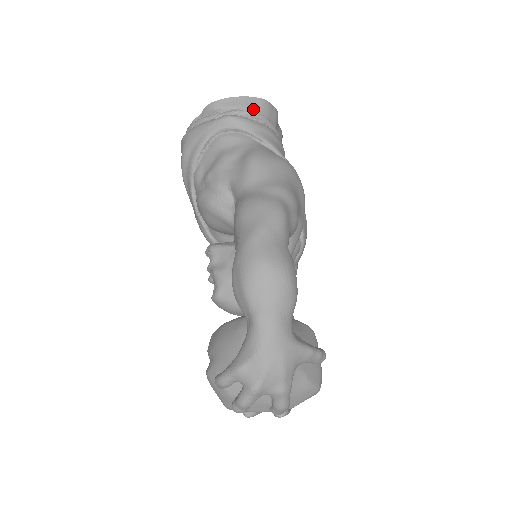
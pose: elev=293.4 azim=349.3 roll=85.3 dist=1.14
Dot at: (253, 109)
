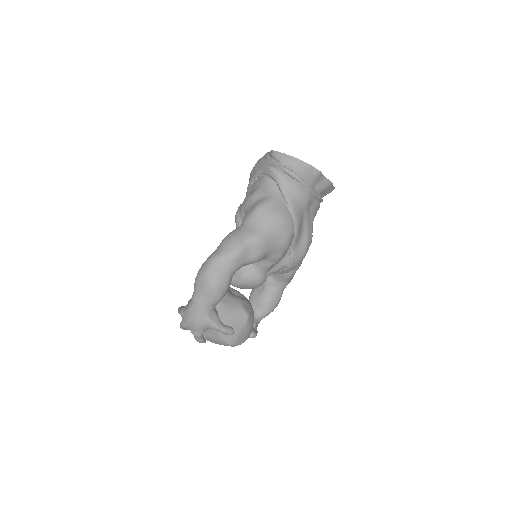
Dot at: (294, 168)
